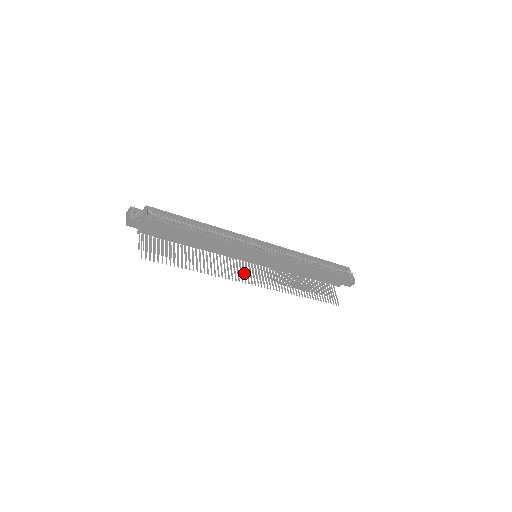
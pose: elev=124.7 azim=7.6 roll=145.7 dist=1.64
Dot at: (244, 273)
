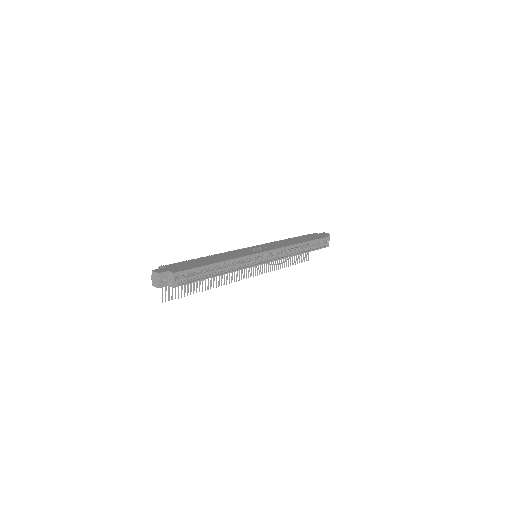
Dot at: (242, 270)
